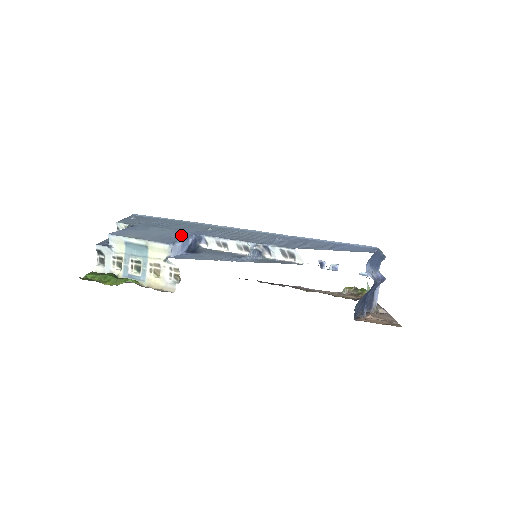
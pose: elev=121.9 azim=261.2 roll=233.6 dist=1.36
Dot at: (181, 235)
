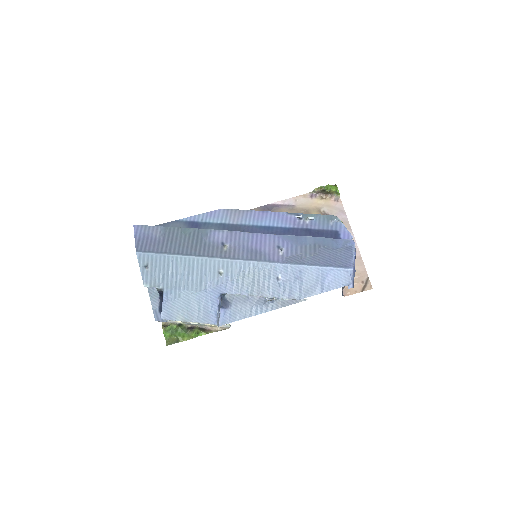
Dot at: (211, 300)
